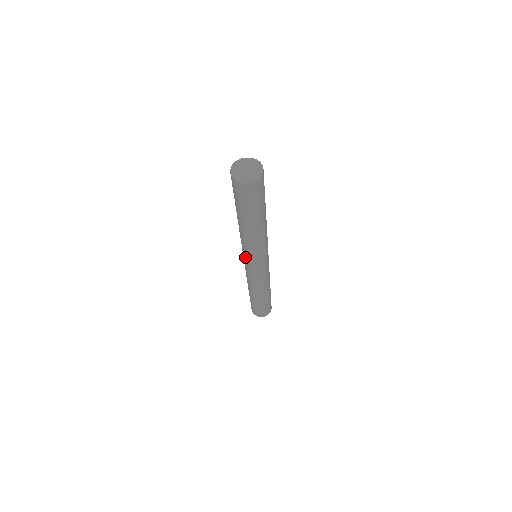
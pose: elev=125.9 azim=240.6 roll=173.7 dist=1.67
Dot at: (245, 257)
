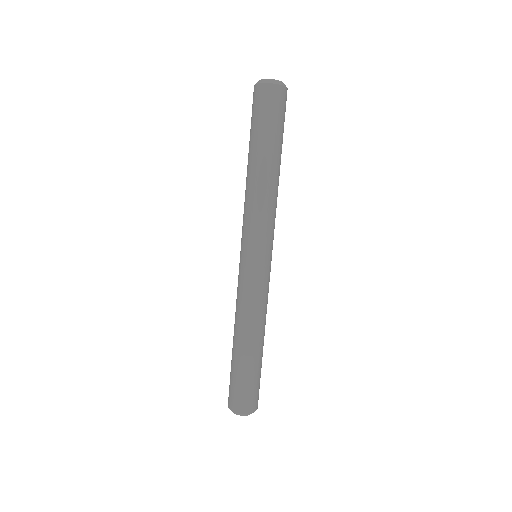
Dot at: (243, 241)
